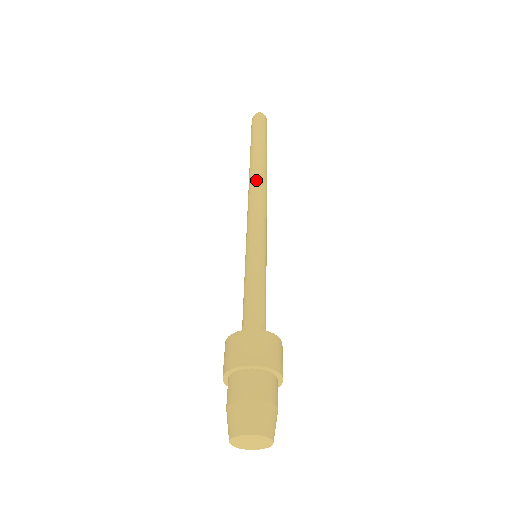
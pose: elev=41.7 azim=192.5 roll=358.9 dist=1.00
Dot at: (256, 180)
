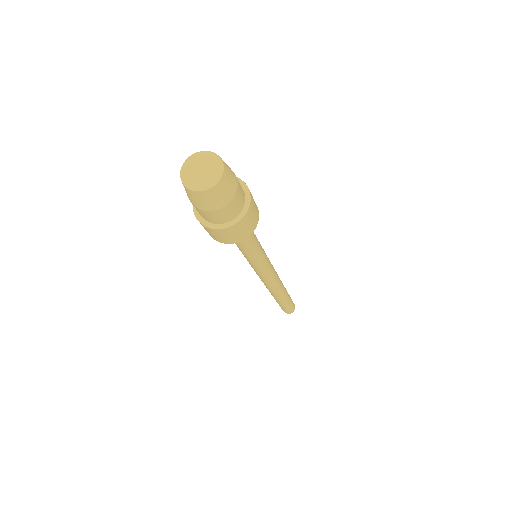
Dot at: occluded
